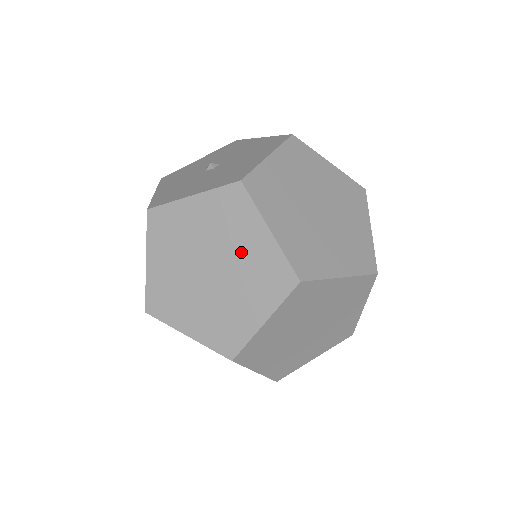
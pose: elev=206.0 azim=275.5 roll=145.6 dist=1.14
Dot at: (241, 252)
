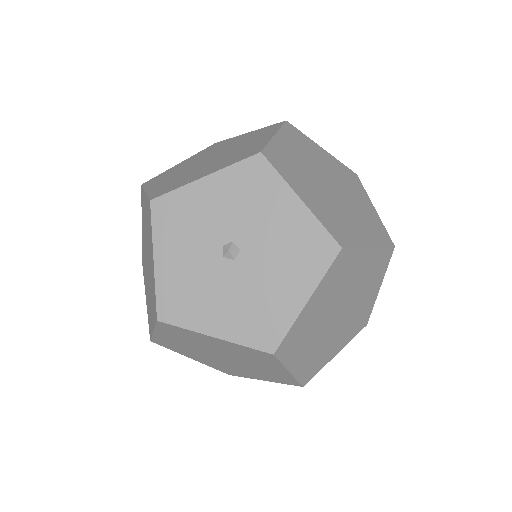
Dot at: (257, 366)
